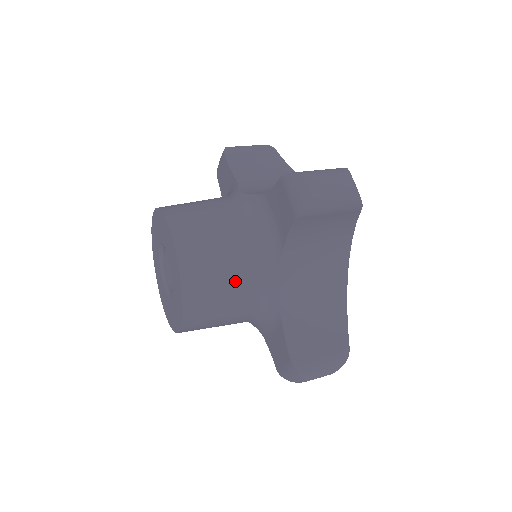
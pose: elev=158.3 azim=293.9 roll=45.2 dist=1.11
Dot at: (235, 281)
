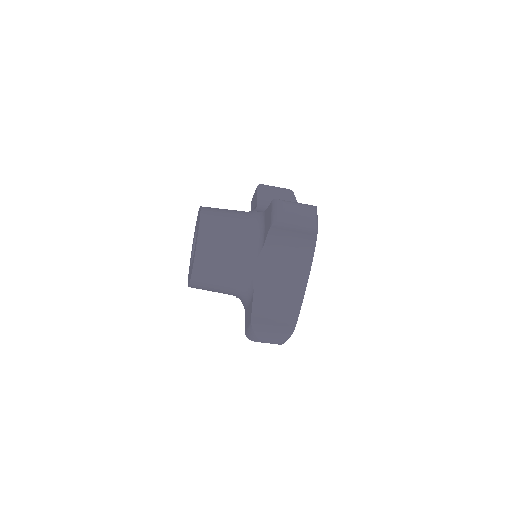
Dot at: (230, 259)
